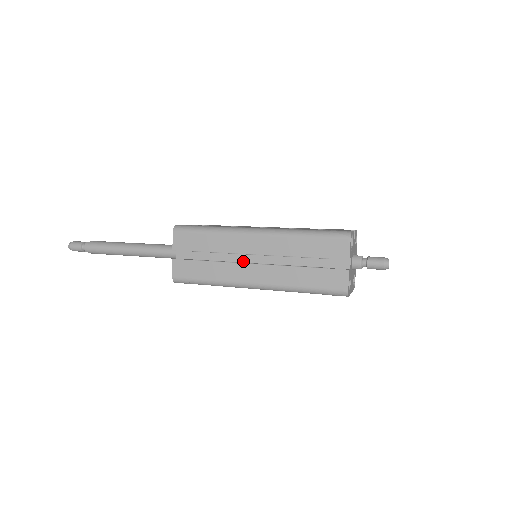
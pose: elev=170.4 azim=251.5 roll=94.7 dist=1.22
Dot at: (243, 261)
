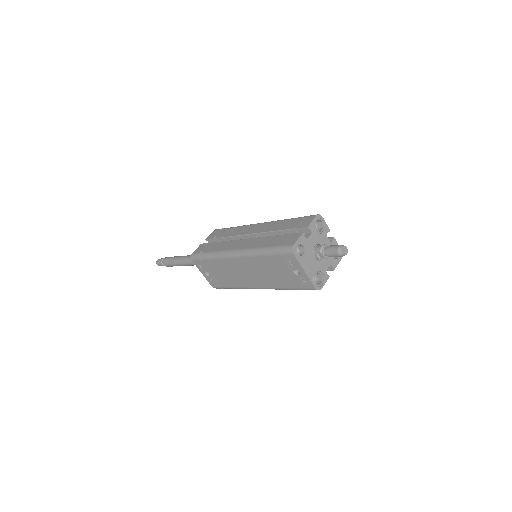
Dot at: occluded
